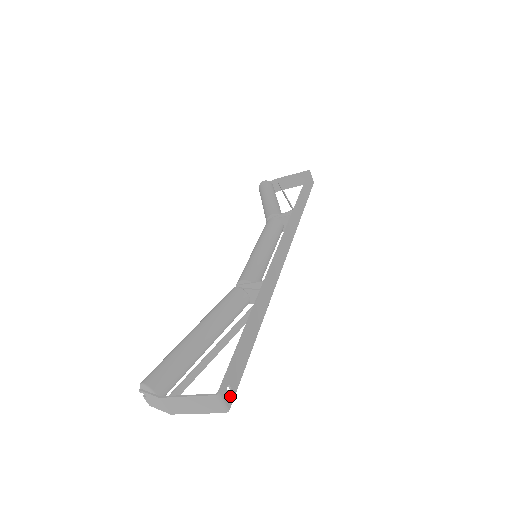
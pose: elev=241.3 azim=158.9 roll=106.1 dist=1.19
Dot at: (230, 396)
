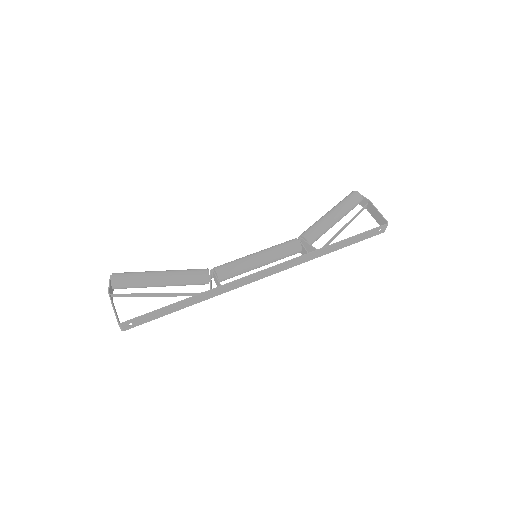
Dot at: (129, 327)
